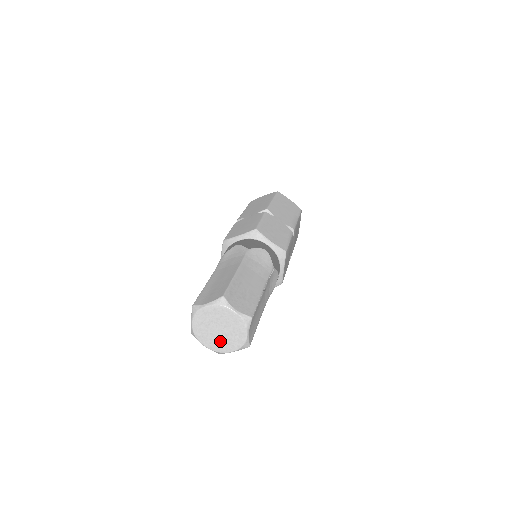
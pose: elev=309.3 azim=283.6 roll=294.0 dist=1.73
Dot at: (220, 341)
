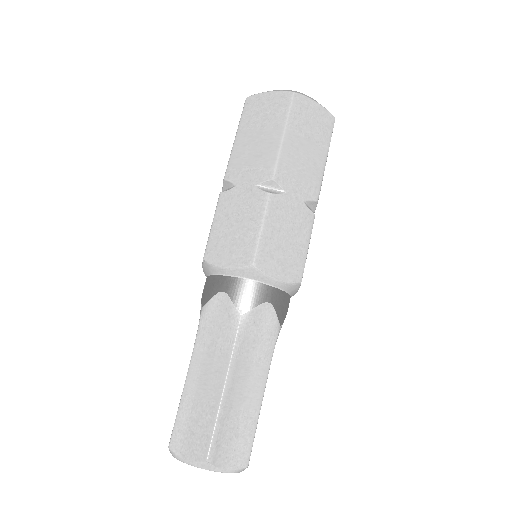
Dot at: occluded
